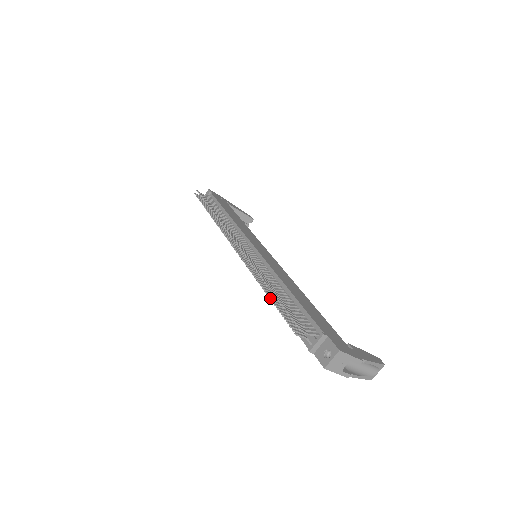
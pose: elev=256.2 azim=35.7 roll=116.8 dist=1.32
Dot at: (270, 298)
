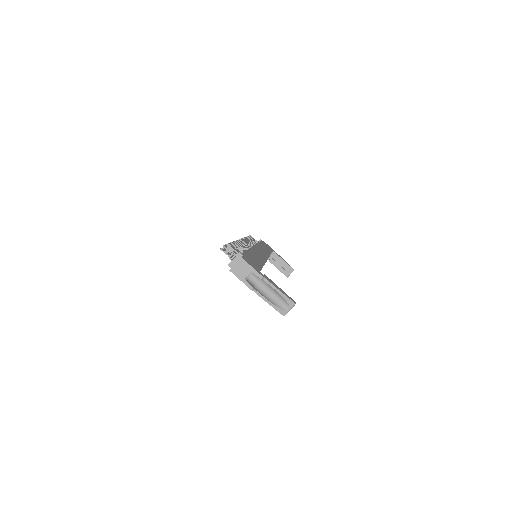
Dot at: occluded
